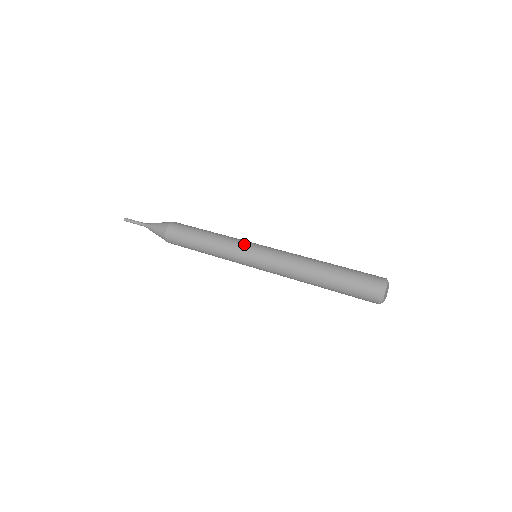
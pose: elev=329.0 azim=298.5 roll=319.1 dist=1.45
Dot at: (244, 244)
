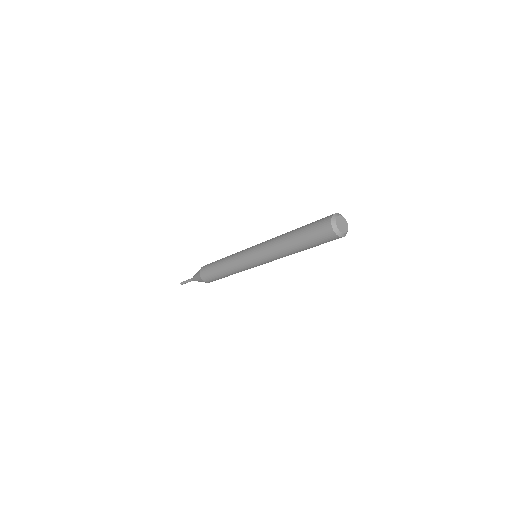
Dot at: (243, 251)
